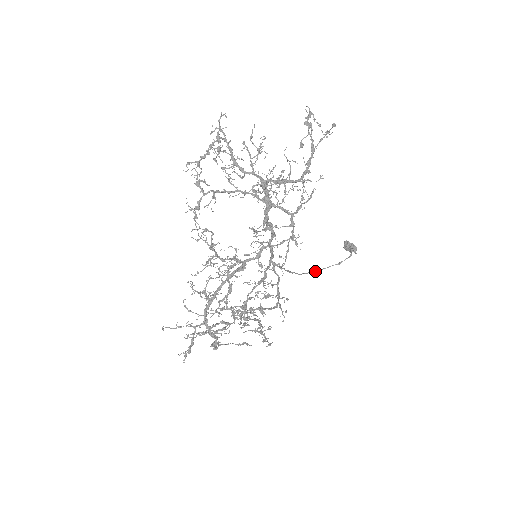
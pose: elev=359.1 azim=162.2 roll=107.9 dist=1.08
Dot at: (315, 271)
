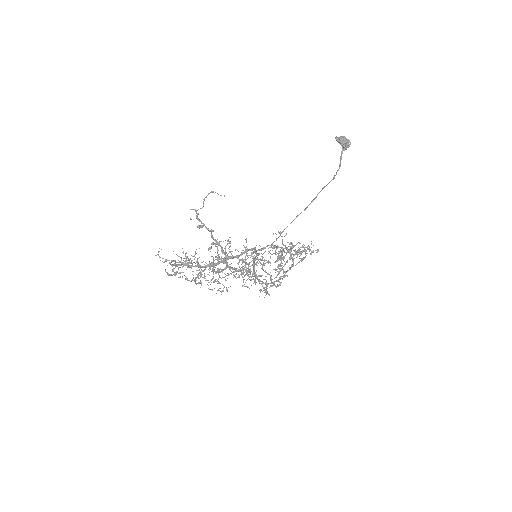
Dot at: occluded
